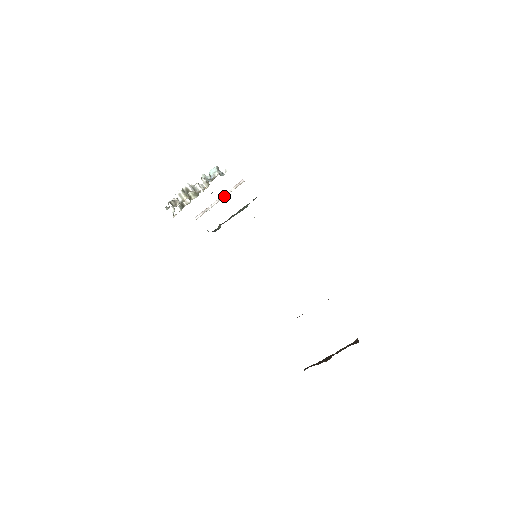
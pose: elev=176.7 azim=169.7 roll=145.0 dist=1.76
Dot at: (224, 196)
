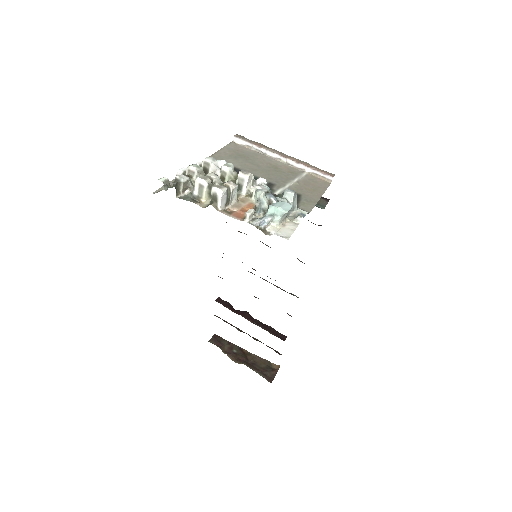
Dot at: (291, 163)
